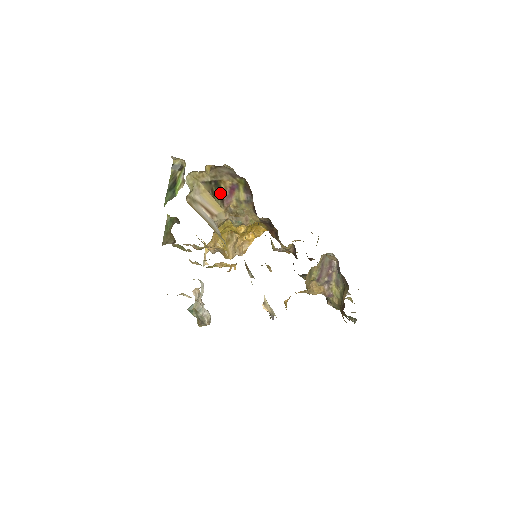
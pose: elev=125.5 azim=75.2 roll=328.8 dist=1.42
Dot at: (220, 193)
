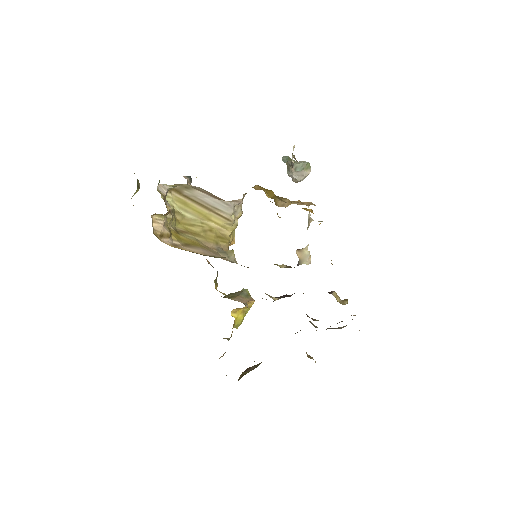
Dot at: occluded
